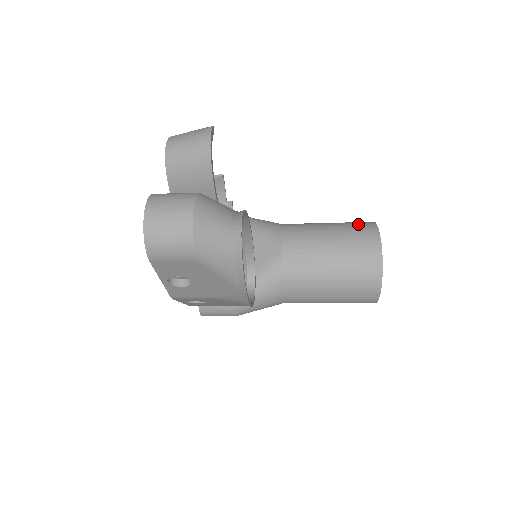
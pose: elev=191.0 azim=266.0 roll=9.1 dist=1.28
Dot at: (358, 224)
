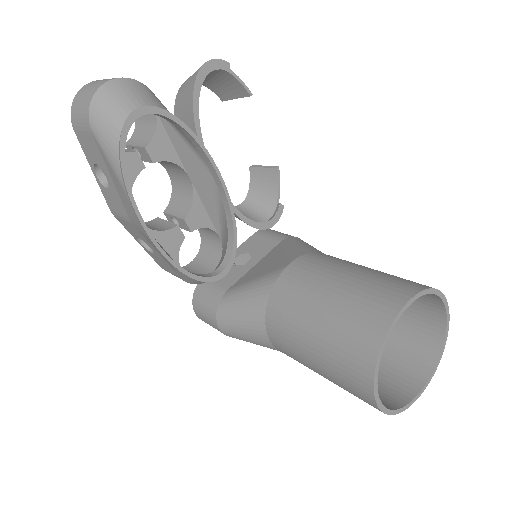
Dot at: occluded
